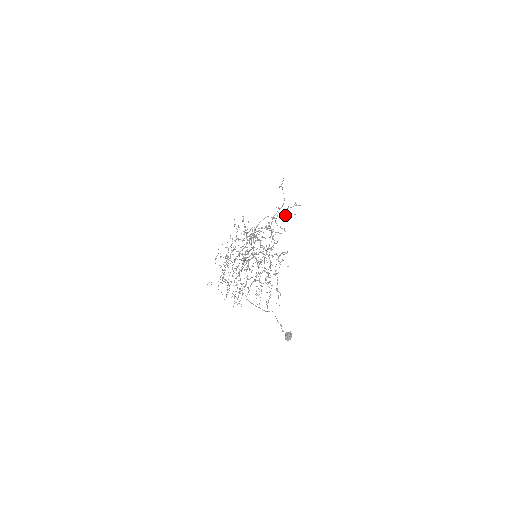
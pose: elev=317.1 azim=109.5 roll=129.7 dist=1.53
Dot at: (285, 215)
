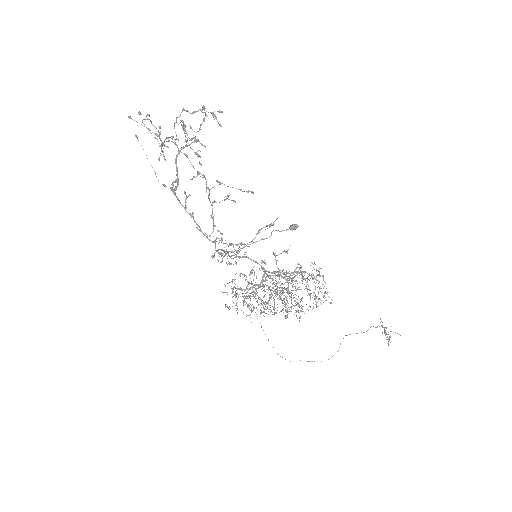
Dot at: (191, 128)
